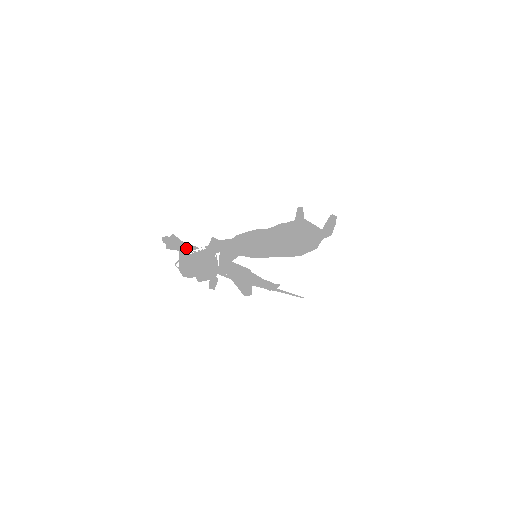
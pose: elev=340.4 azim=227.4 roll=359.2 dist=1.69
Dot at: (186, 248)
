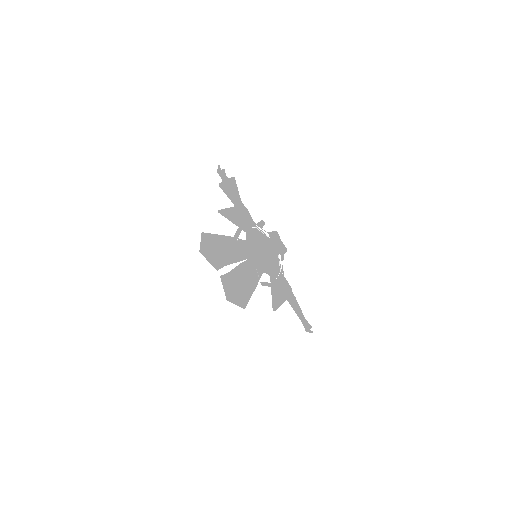
Dot at: (248, 213)
